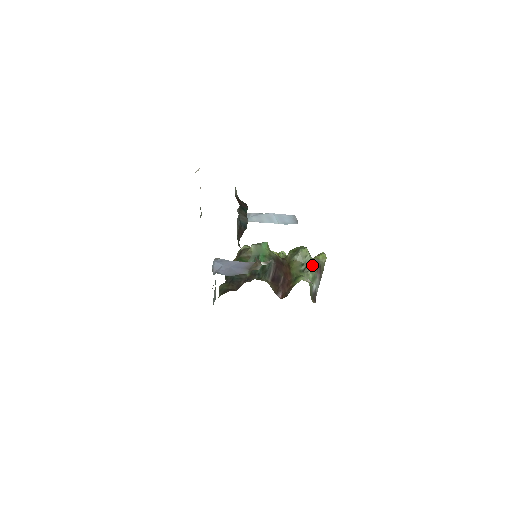
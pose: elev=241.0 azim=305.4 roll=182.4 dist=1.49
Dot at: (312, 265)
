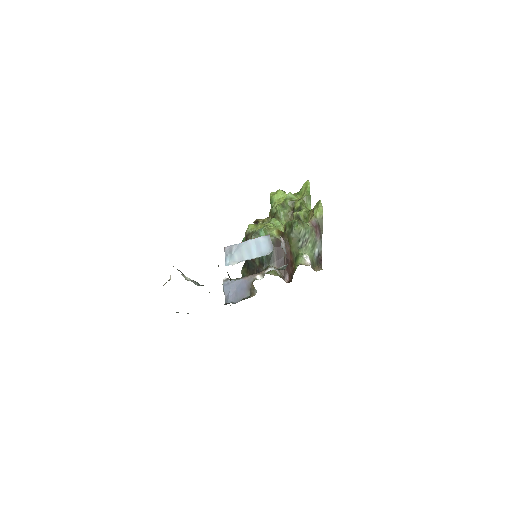
Dot at: (309, 234)
